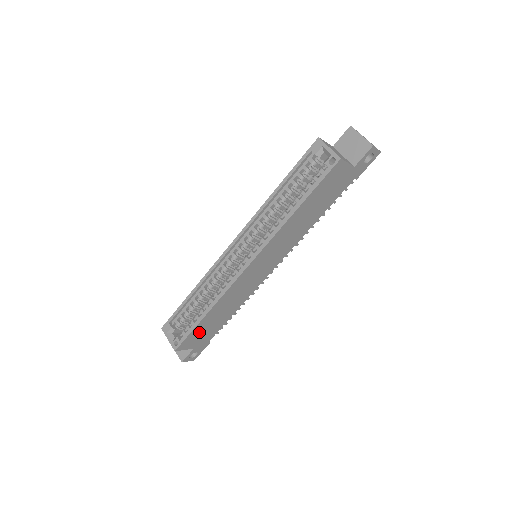
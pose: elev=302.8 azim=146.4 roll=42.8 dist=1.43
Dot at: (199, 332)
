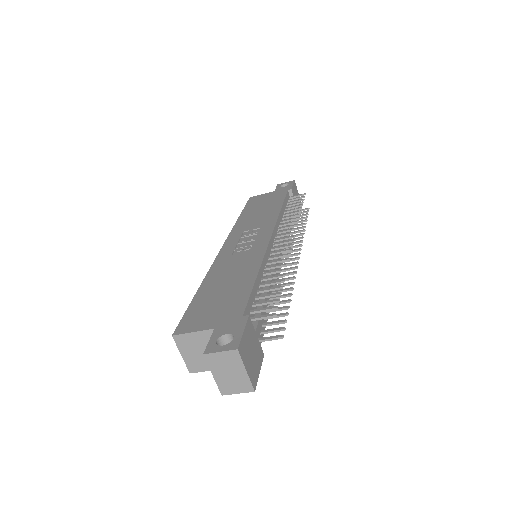
Dot at: occluded
